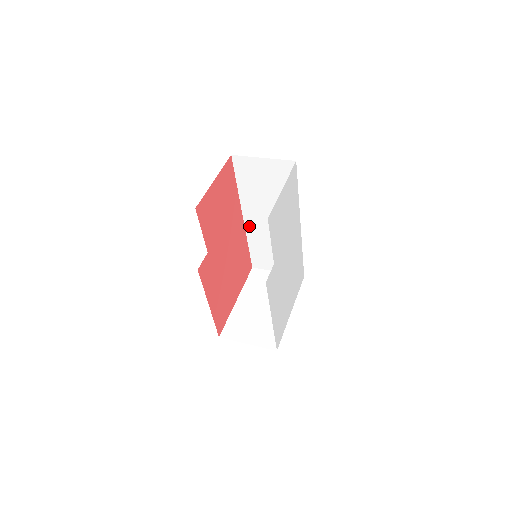
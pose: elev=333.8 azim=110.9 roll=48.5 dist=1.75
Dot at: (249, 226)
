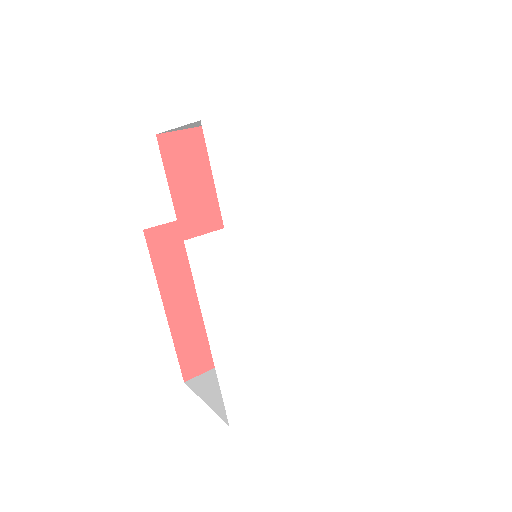
Dot at: occluded
